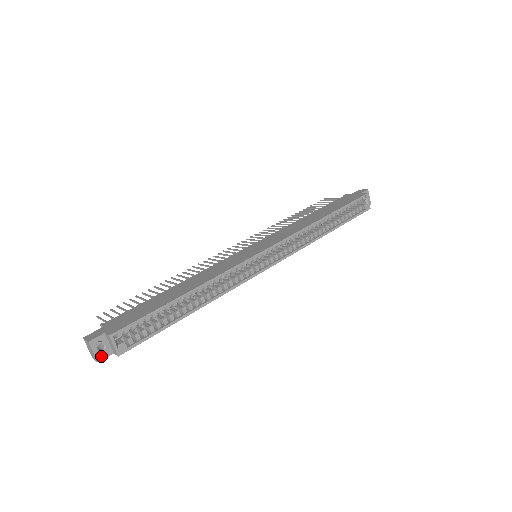
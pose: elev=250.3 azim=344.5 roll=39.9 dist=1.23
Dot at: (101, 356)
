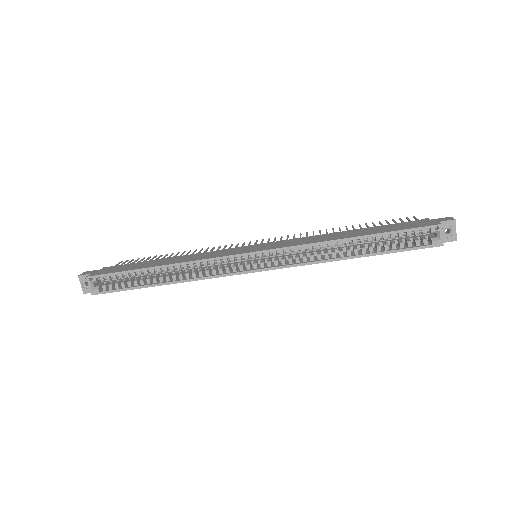
Dot at: (86, 290)
